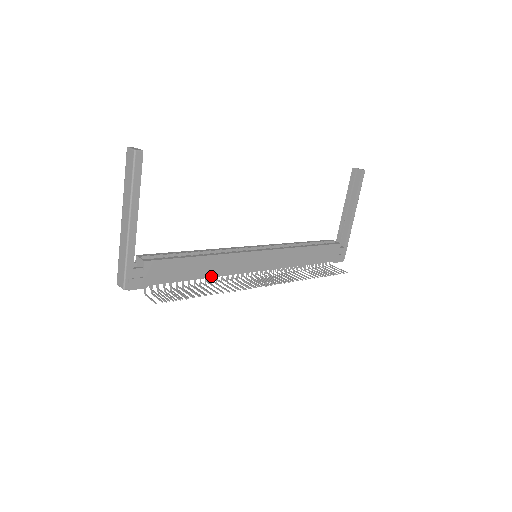
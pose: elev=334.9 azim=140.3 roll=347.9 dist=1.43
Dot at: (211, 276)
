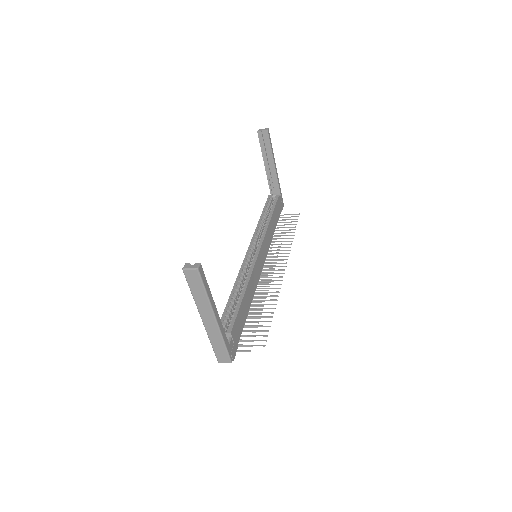
Dot at: (252, 298)
